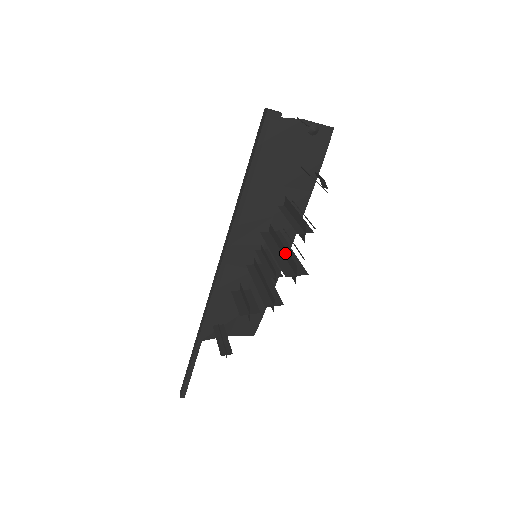
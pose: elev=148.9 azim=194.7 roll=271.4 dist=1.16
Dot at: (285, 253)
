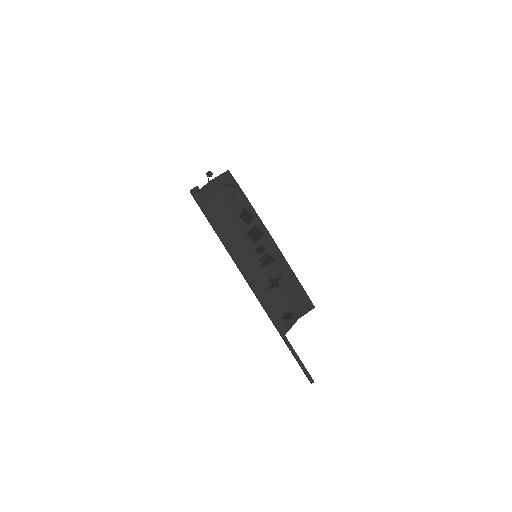
Dot at: (253, 232)
